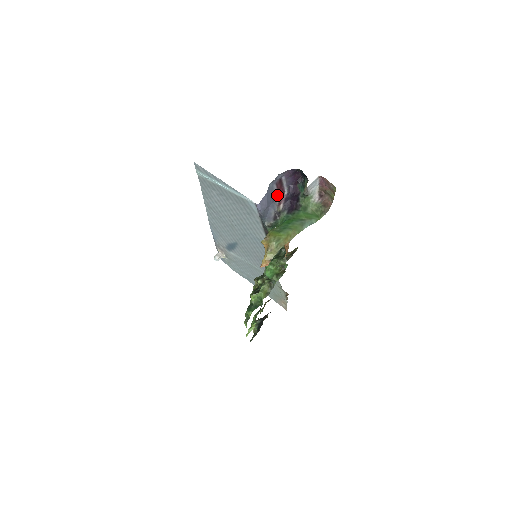
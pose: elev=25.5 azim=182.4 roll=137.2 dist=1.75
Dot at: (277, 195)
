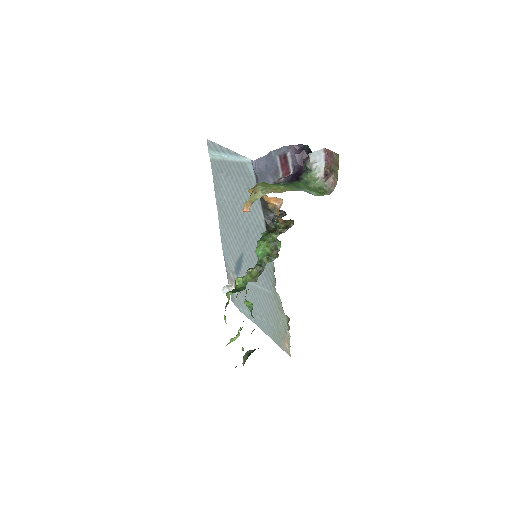
Dot at: (281, 172)
